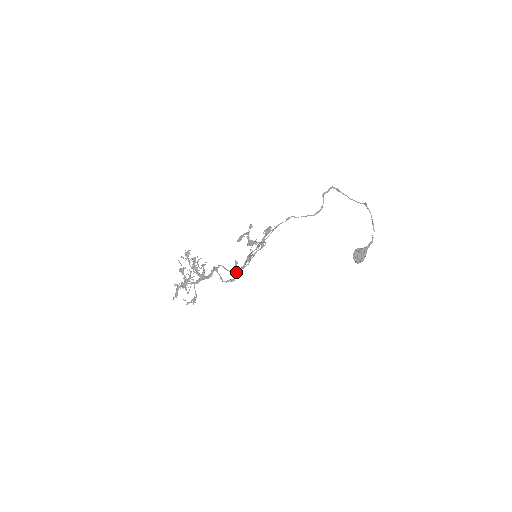
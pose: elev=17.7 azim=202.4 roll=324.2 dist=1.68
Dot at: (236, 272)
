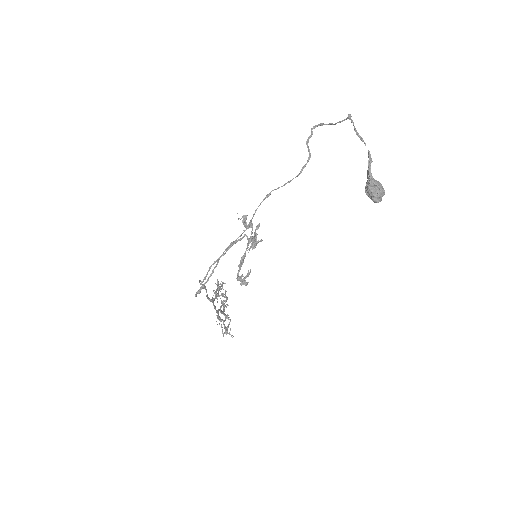
Dot at: (240, 283)
